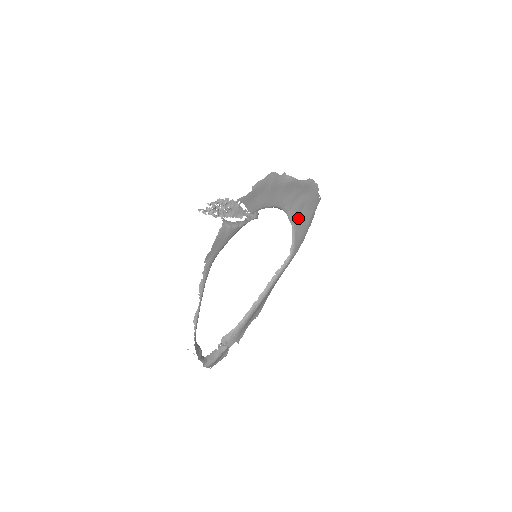
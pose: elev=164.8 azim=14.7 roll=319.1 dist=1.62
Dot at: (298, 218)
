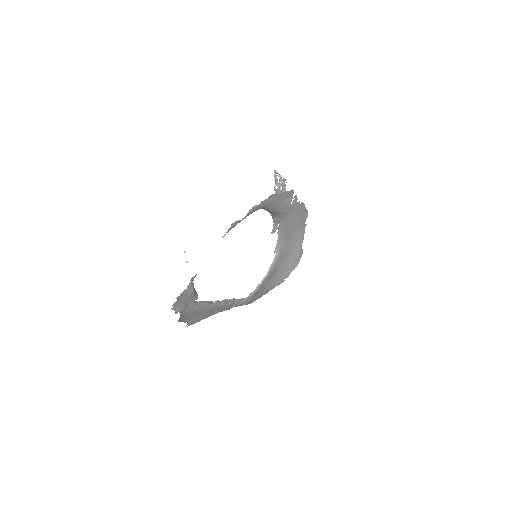
Dot at: (271, 275)
